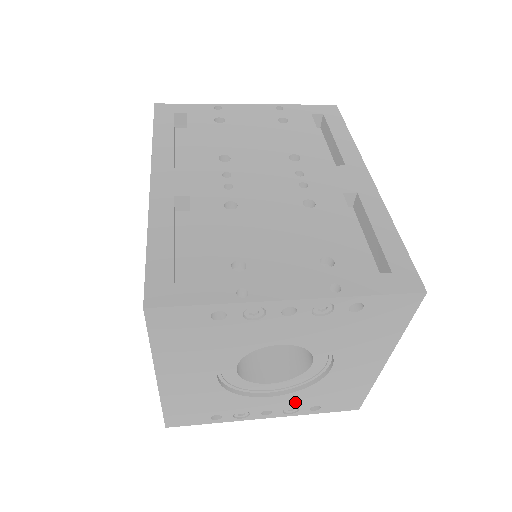
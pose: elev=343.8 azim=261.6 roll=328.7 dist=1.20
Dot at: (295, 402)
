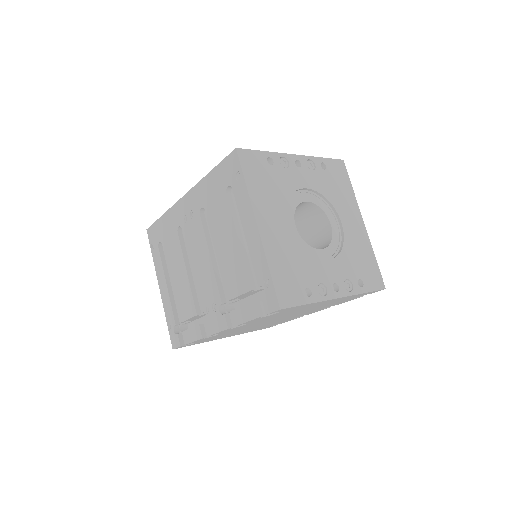
Dot at: (345, 272)
